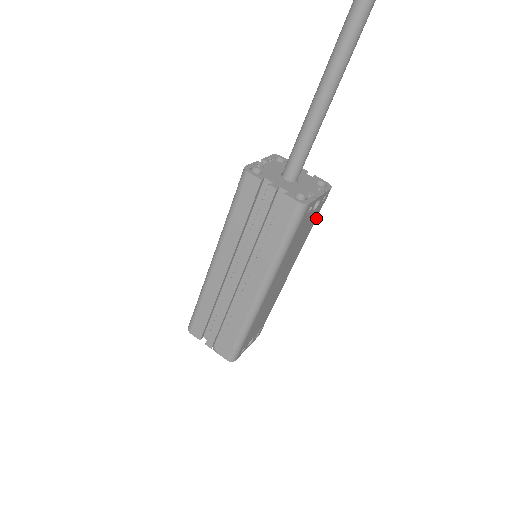
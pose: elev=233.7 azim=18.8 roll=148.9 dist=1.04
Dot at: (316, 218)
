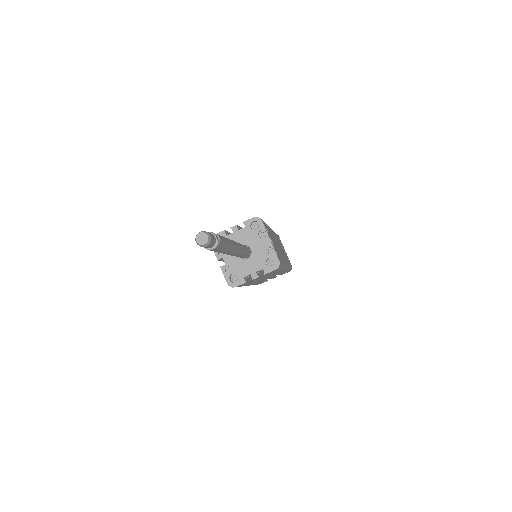
Dot at: (265, 224)
